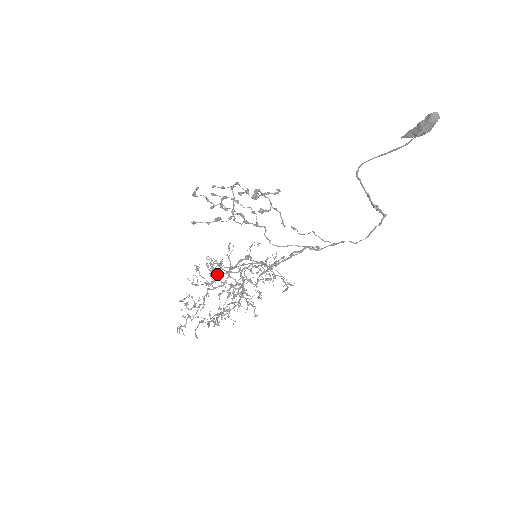
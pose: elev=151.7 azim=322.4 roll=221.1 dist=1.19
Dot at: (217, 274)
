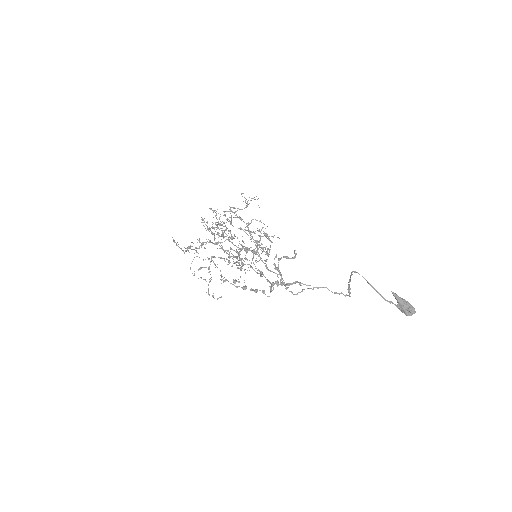
Dot at: occluded
